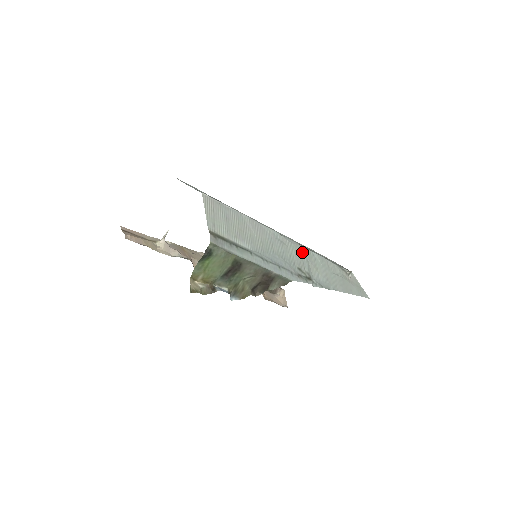
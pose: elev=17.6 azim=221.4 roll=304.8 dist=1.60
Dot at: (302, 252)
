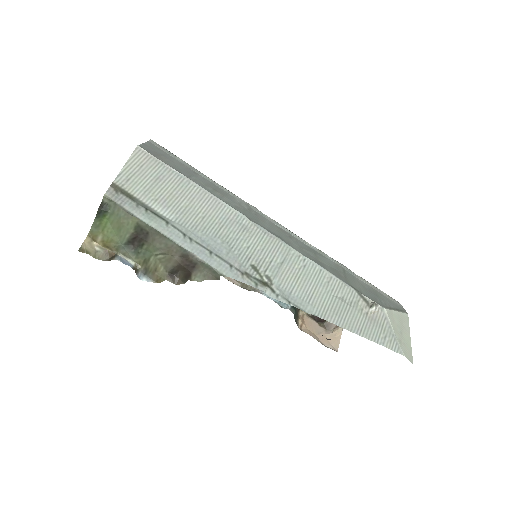
Dot at: (280, 250)
